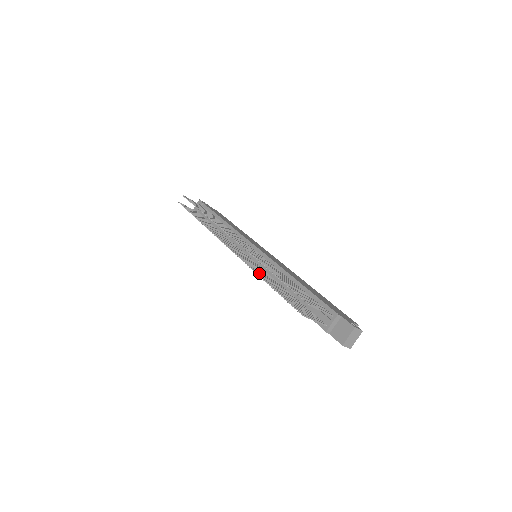
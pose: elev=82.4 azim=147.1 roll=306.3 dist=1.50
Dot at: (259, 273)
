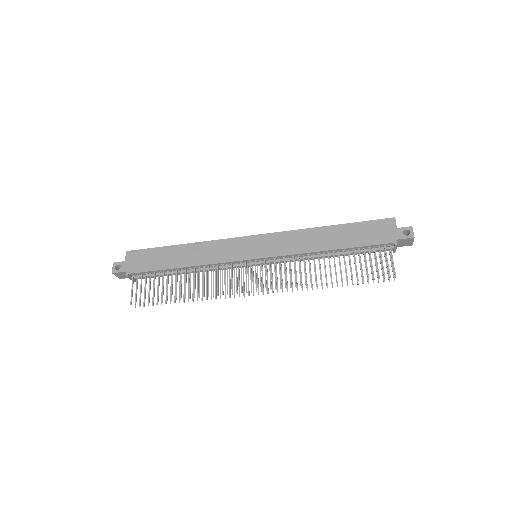
Dot at: occluded
